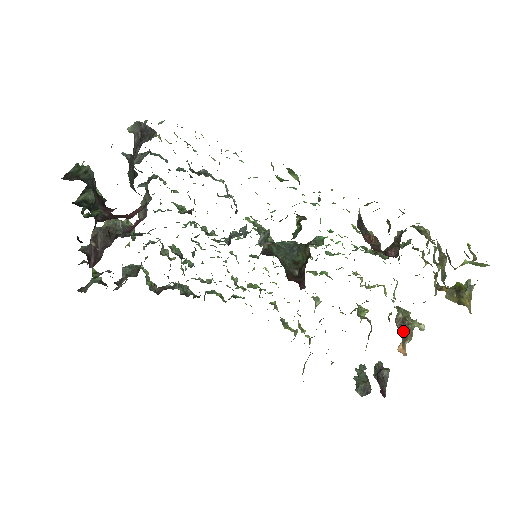
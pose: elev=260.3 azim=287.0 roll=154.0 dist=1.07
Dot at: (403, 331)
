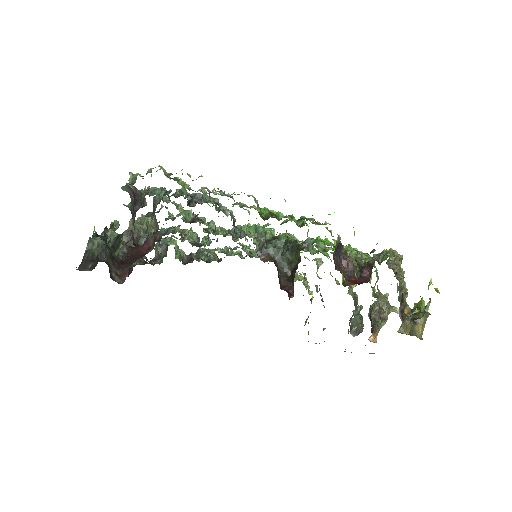
Dot at: occluded
